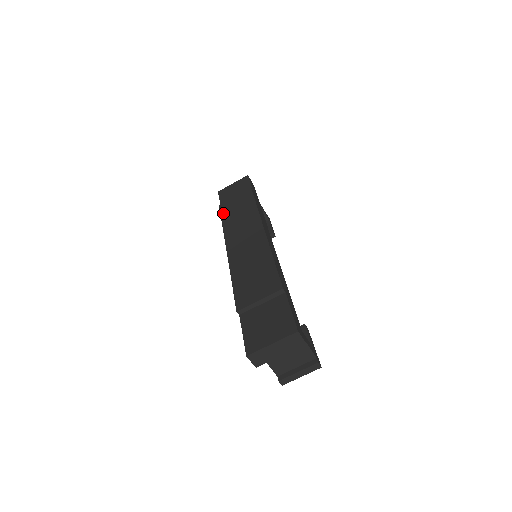
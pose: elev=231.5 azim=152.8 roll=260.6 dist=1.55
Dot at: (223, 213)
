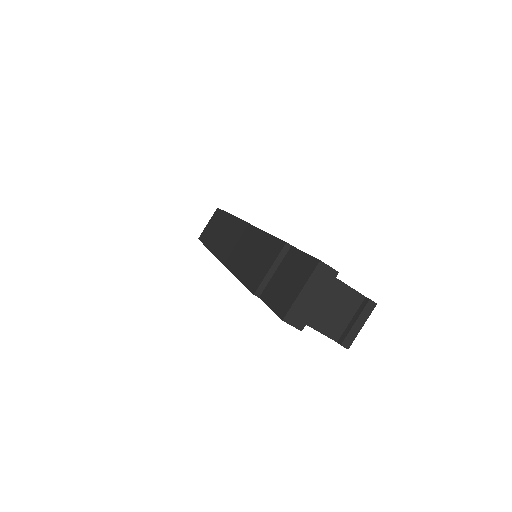
Dot at: (208, 245)
